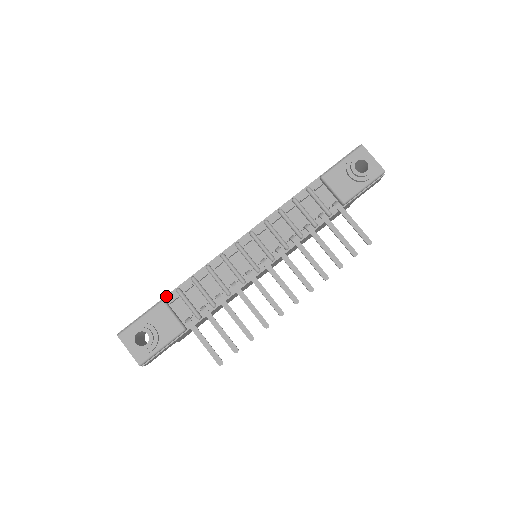
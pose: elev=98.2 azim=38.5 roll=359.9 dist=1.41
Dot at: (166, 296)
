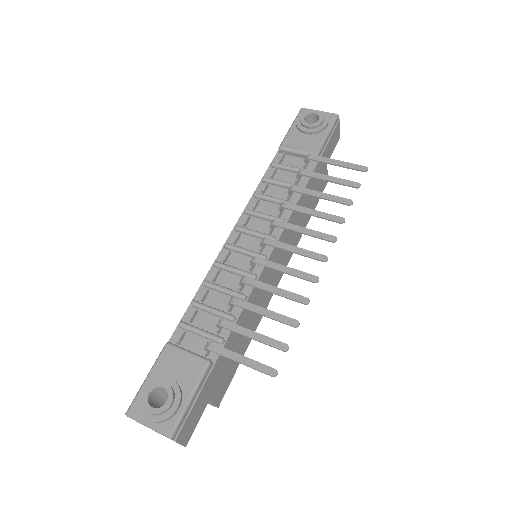
Dot at: (170, 339)
